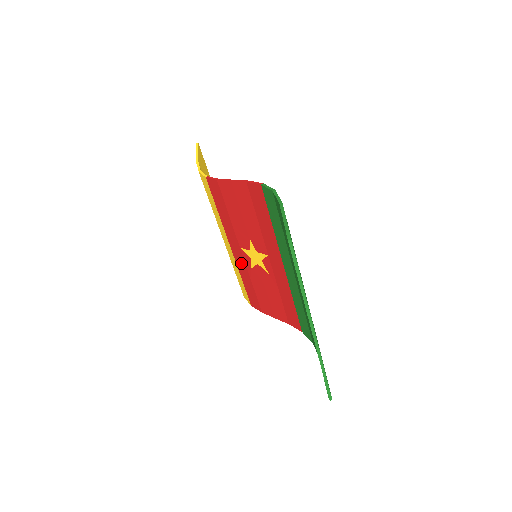
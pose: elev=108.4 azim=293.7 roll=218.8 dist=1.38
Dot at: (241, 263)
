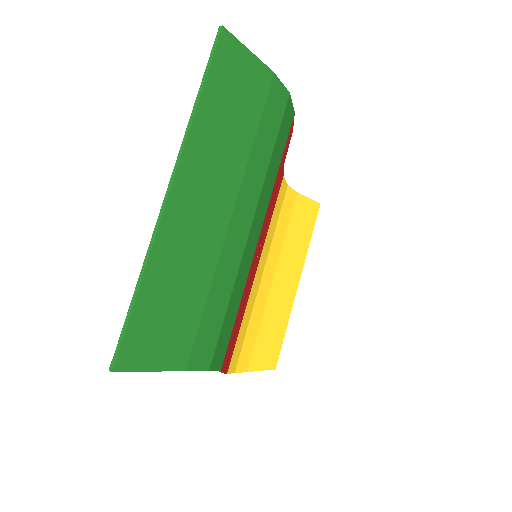
Dot at: occluded
